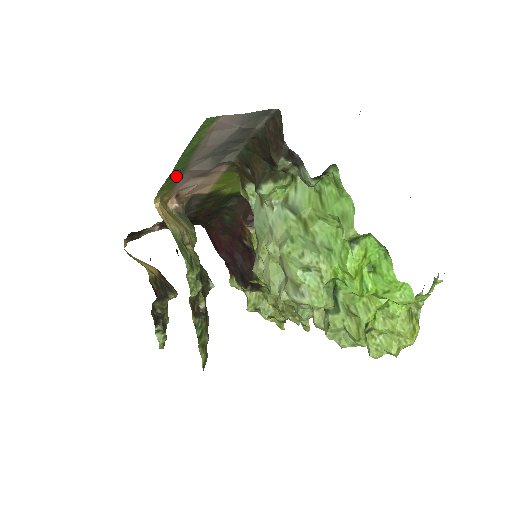
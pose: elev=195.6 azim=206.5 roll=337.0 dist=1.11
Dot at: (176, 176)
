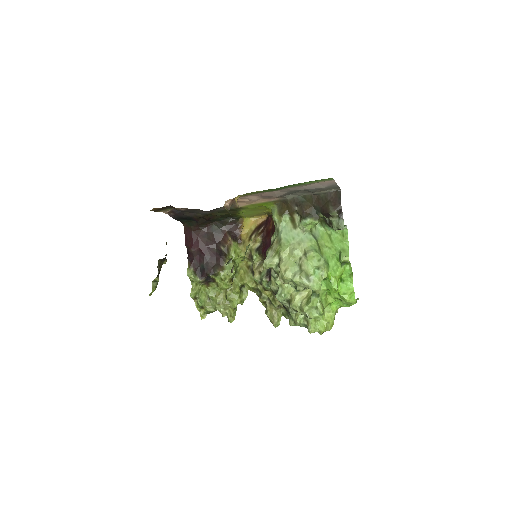
Dot at: (267, 191)
